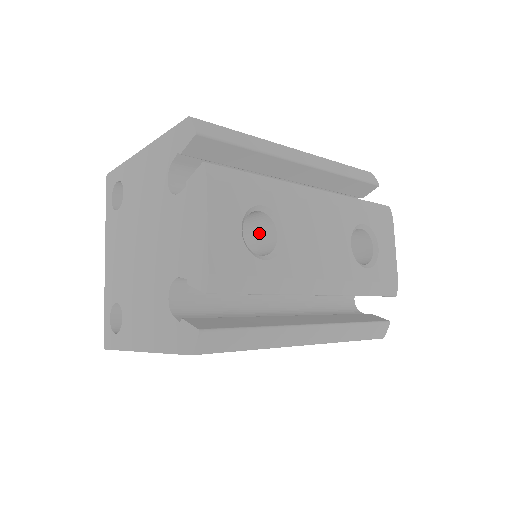
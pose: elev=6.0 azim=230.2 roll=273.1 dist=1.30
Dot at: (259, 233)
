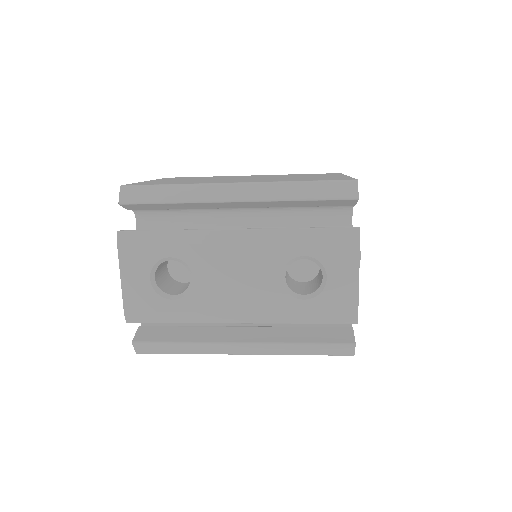
Dot at: occluded
